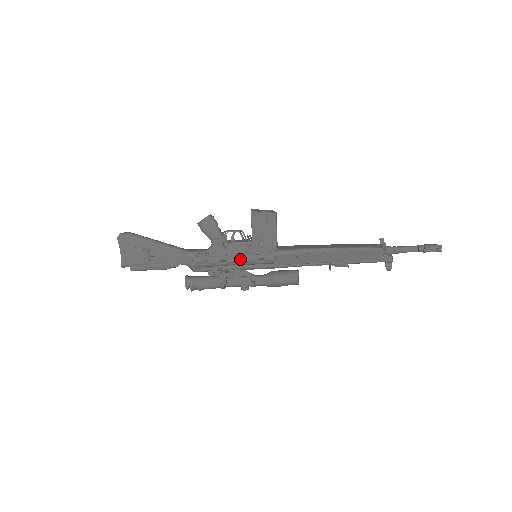
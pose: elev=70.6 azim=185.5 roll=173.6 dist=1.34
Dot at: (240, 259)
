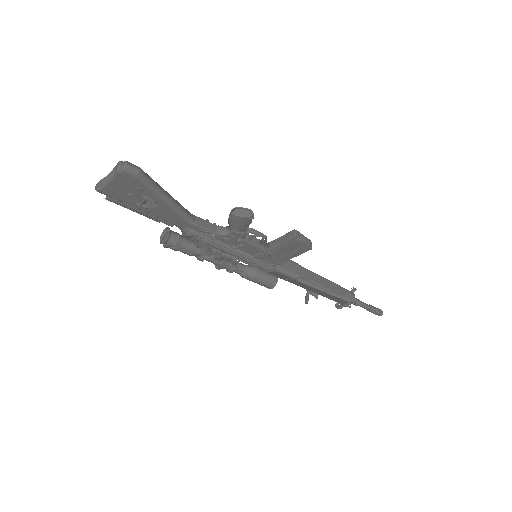
Dot at: (242, 256)
